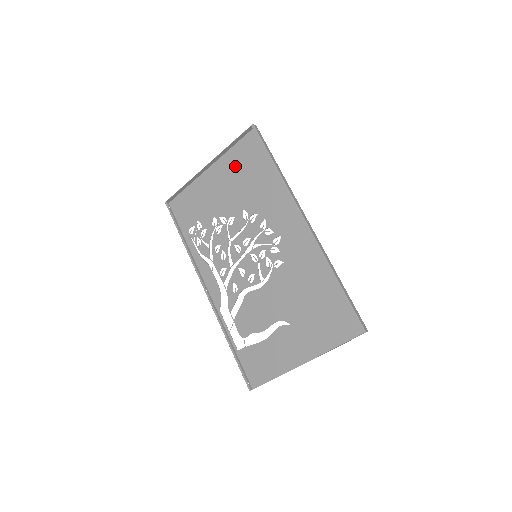
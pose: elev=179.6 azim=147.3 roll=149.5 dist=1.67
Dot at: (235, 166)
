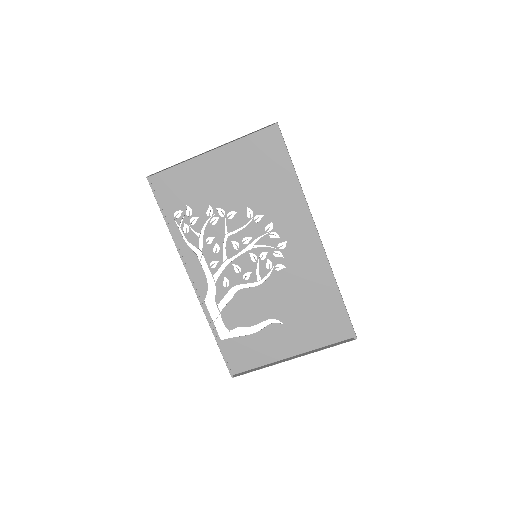
Dot at: (245, 159)
